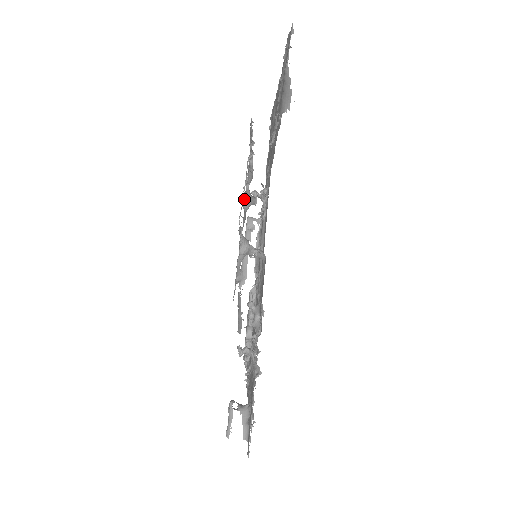
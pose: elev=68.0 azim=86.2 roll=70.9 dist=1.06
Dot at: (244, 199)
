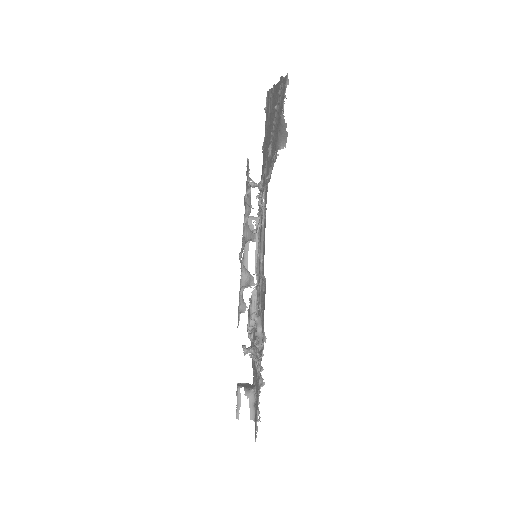
Dot at: occluded
